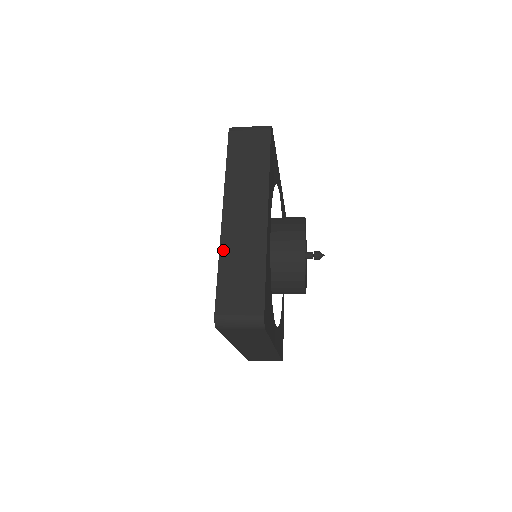
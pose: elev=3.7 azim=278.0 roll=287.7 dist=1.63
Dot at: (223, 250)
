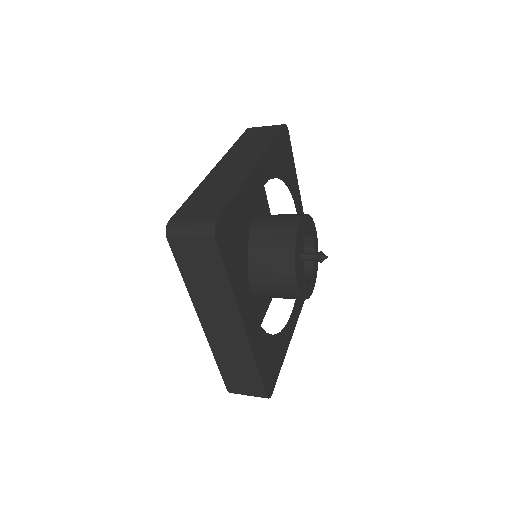
Dot at: (215, 352)
